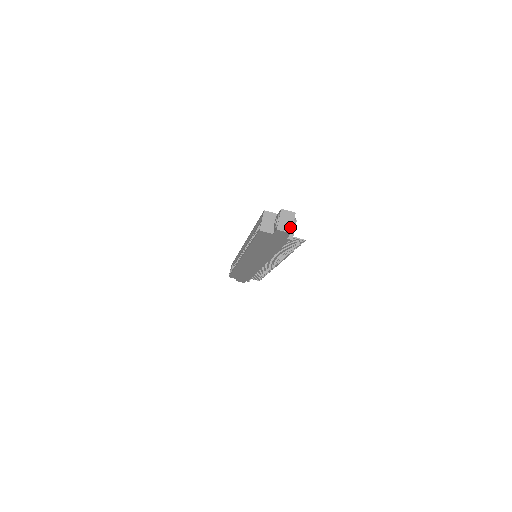
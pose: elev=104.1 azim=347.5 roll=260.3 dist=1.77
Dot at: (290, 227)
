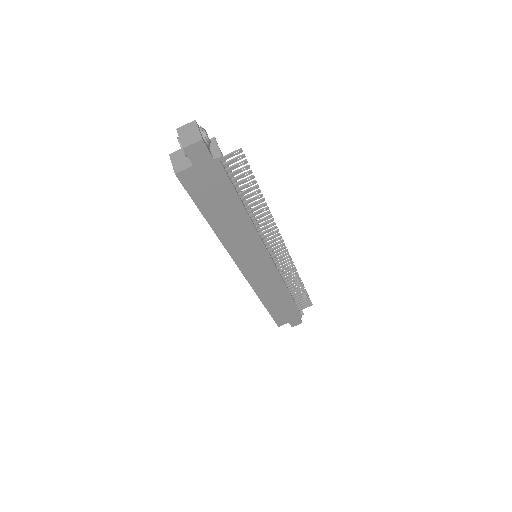
Dot at: (197, 135)
